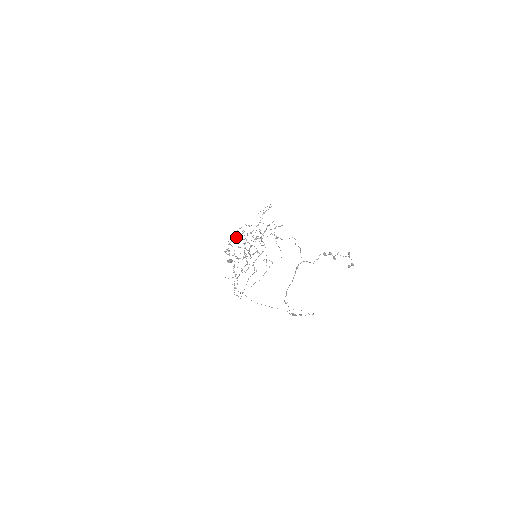
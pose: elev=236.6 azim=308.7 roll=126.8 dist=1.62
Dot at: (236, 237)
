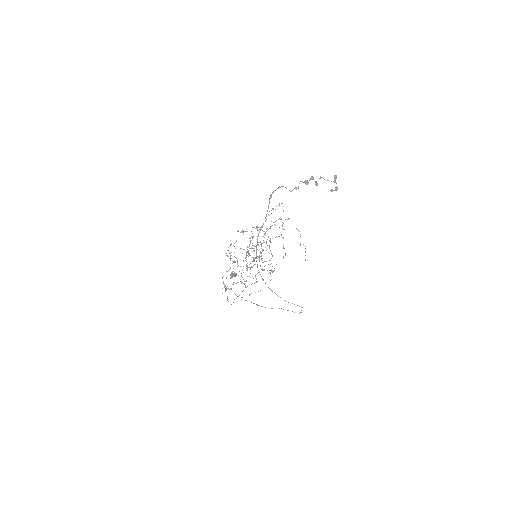
Dot at: occluded
